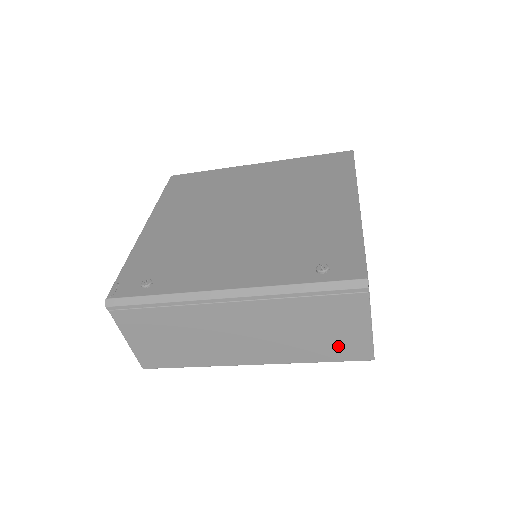
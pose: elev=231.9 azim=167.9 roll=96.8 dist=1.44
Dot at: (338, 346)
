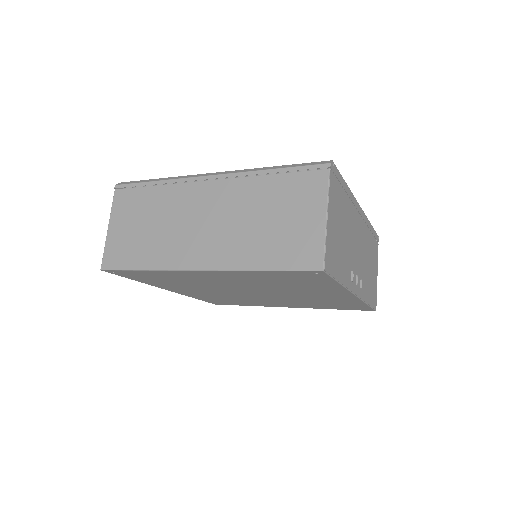
Dot at: (289, 244)
